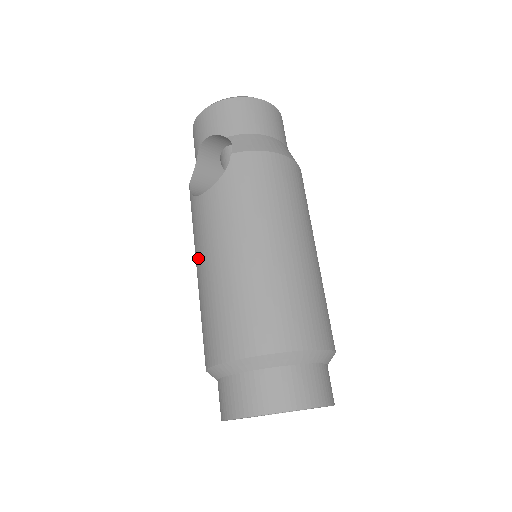
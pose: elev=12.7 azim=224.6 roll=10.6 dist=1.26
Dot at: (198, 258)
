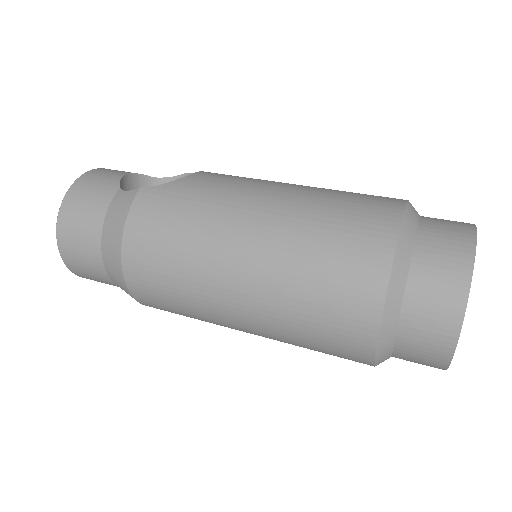
Dot at: (252, 194)
